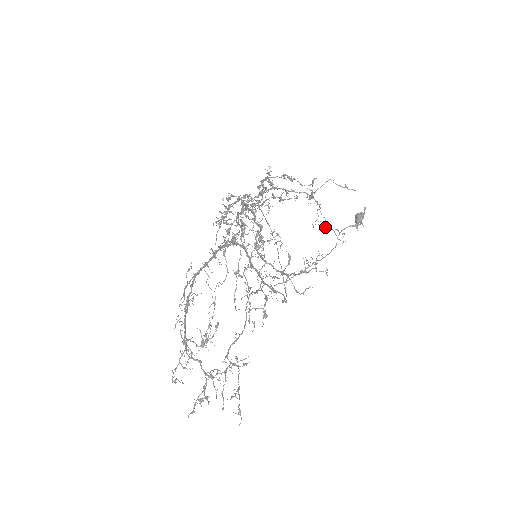
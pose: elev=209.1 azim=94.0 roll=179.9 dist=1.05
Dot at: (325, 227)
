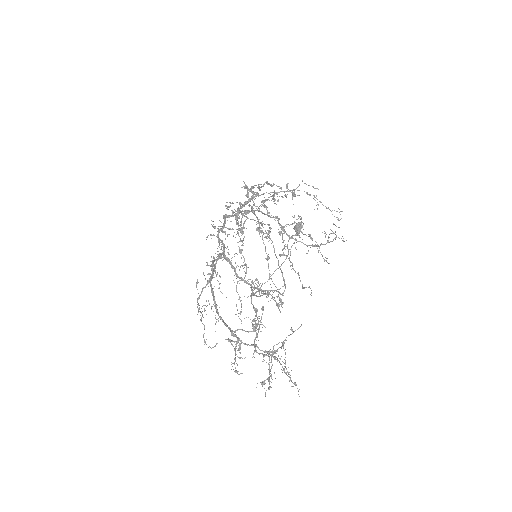
Dot at: occluded
